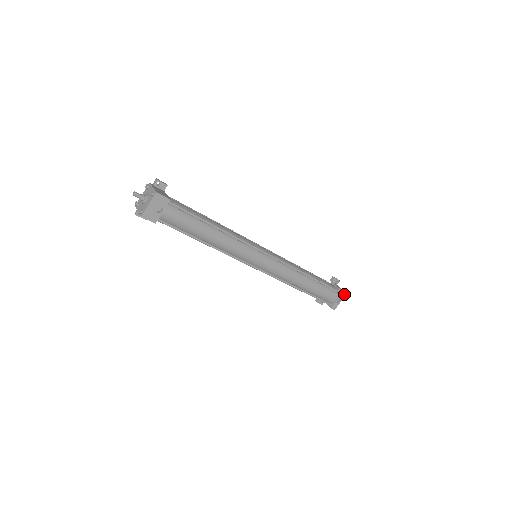
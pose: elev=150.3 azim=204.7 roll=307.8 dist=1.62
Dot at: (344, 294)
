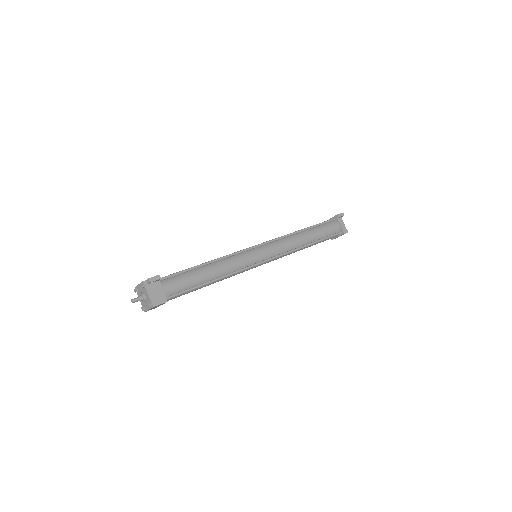
Dot at: (345, 233)
